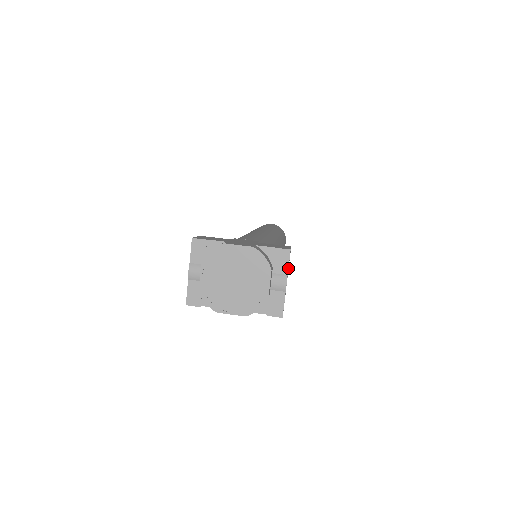
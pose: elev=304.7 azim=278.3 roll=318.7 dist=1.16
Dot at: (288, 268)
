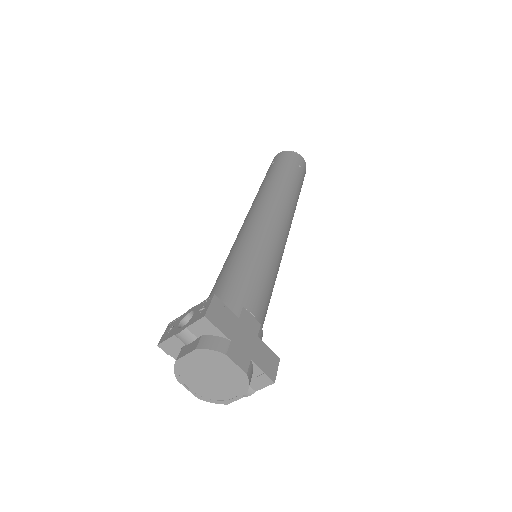
Dot at: occluded
